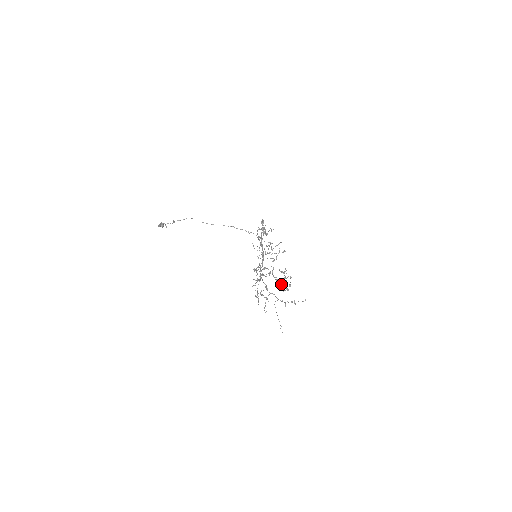
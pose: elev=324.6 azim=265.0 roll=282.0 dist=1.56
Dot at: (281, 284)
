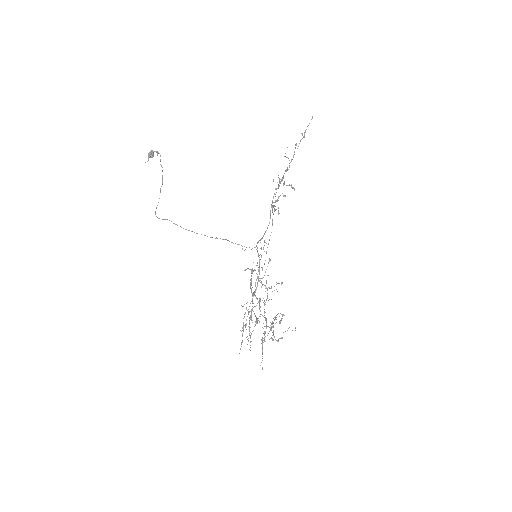
Dot at: occluded
